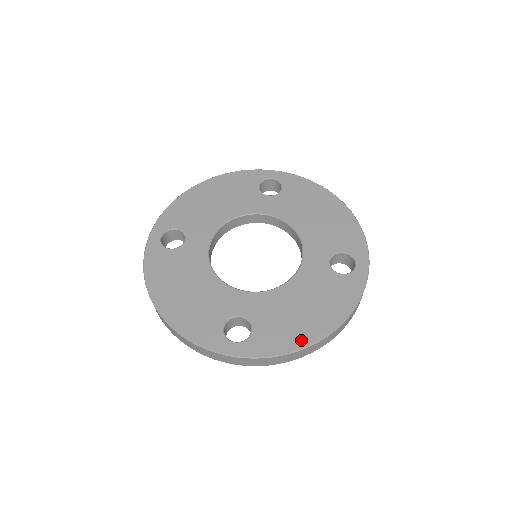
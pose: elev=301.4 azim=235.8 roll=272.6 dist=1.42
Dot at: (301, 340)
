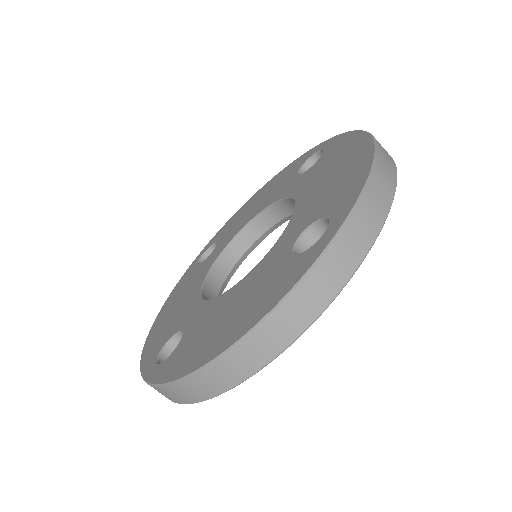
Dot at: (364, 161)
